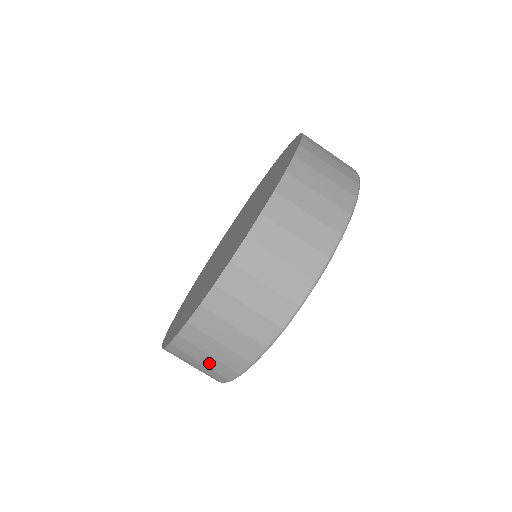
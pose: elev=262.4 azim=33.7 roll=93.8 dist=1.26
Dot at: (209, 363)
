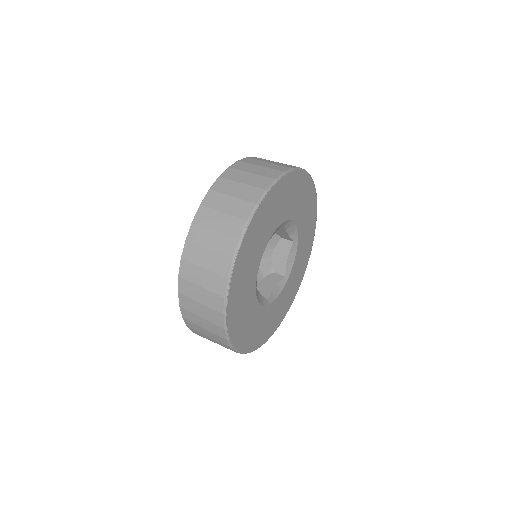
Dot at: (215, 244)
